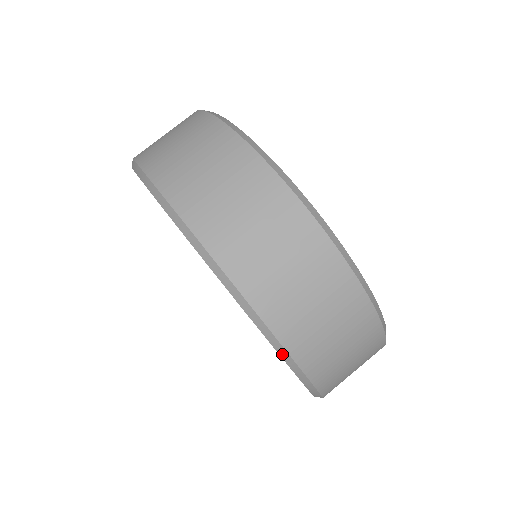
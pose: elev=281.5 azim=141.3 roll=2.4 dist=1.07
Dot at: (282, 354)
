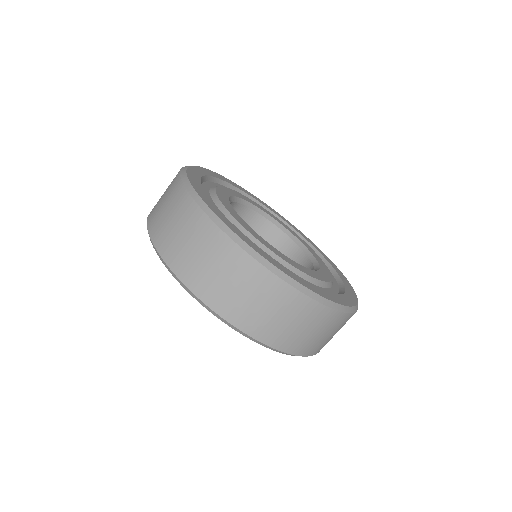
Dot at: (280, 352)
